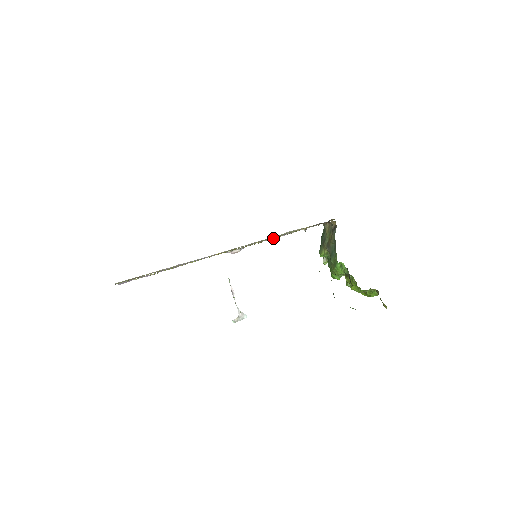
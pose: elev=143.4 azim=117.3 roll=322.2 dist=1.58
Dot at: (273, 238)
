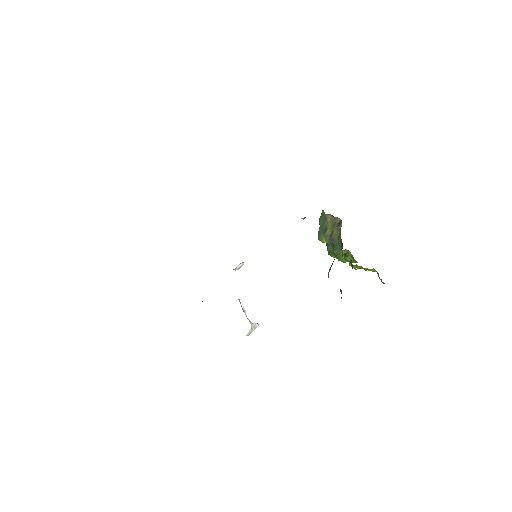
Dot at: occluded
